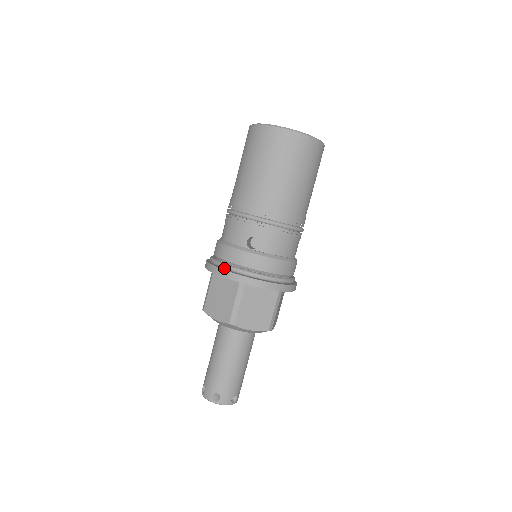
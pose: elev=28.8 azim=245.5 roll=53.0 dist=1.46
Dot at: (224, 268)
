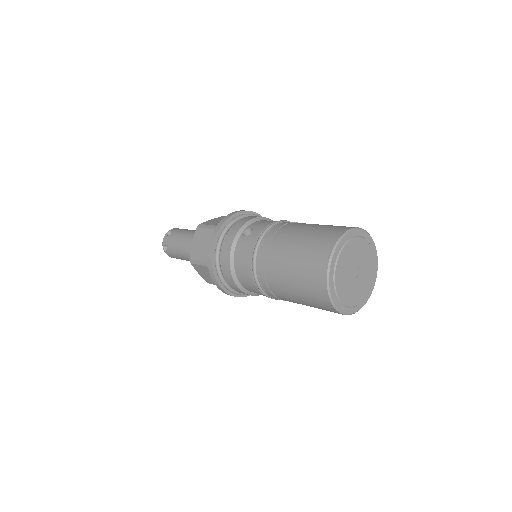
Dot at: (224, 286)
